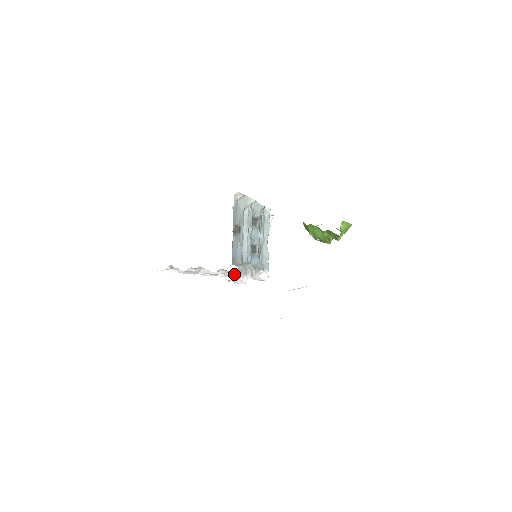
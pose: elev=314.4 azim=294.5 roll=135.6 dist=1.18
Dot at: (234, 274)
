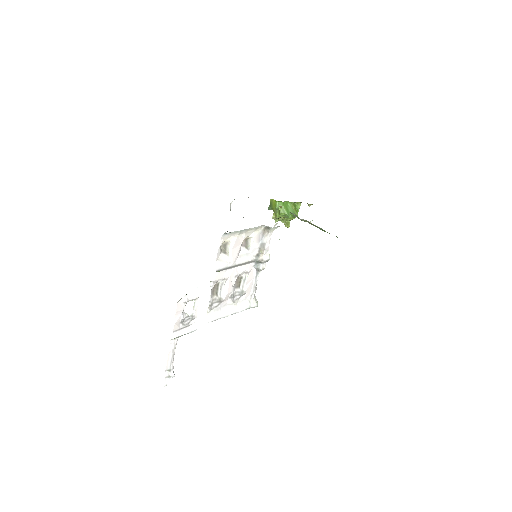
Dot at: (250, 274)
